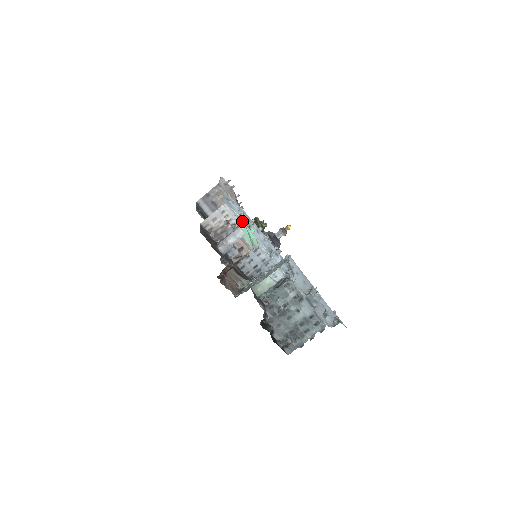
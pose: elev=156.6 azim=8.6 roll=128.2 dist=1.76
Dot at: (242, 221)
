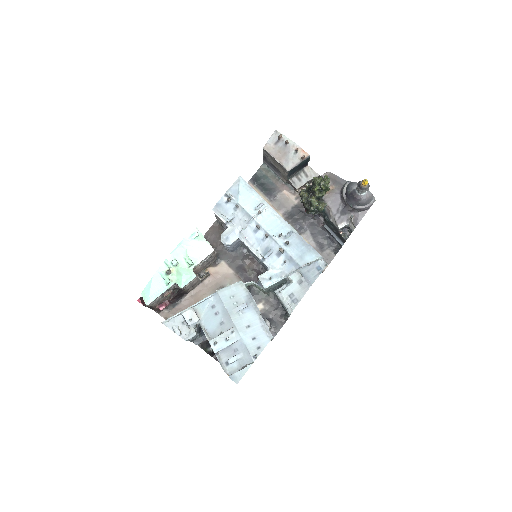
Dot at: (232, 224)
